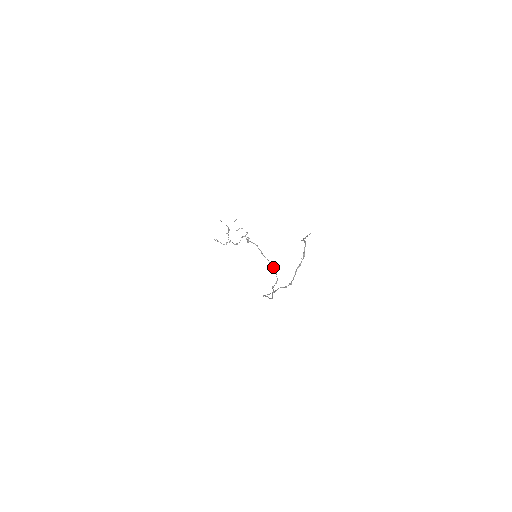
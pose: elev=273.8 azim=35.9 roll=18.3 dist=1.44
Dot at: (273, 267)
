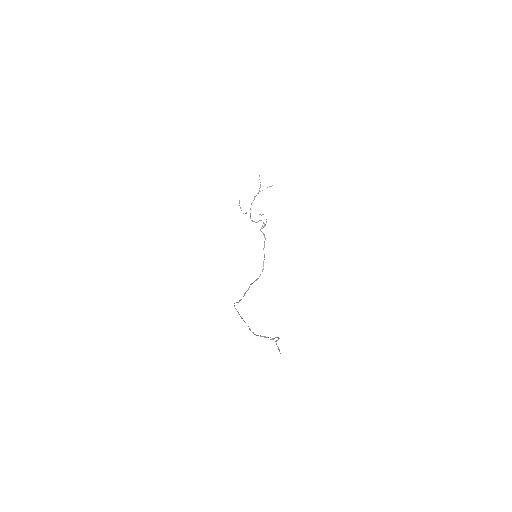
Dot at: occluded
